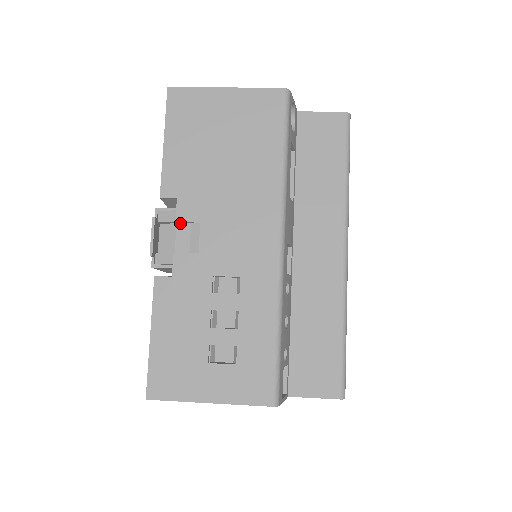
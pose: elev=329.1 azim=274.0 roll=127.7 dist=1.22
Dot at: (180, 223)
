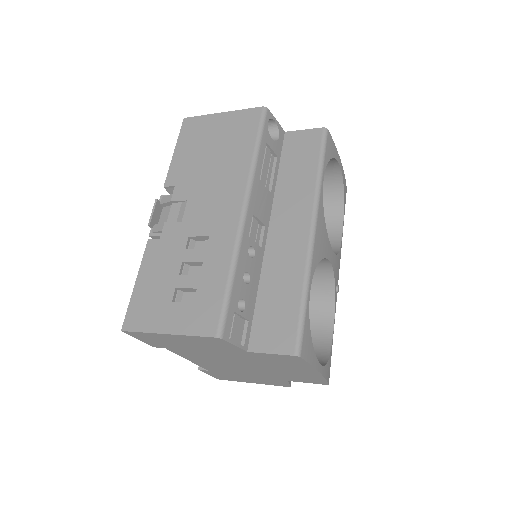
Dot at: (174, 203)
